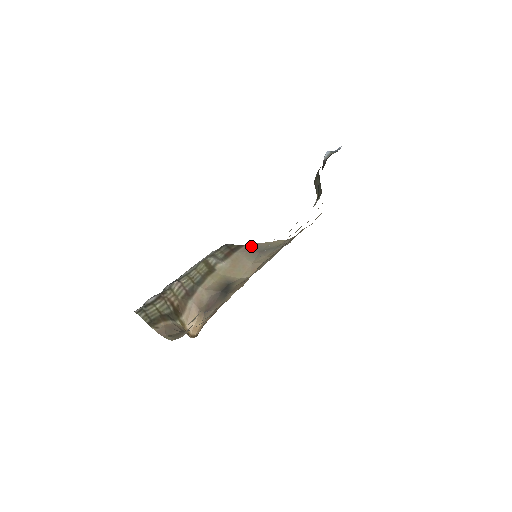
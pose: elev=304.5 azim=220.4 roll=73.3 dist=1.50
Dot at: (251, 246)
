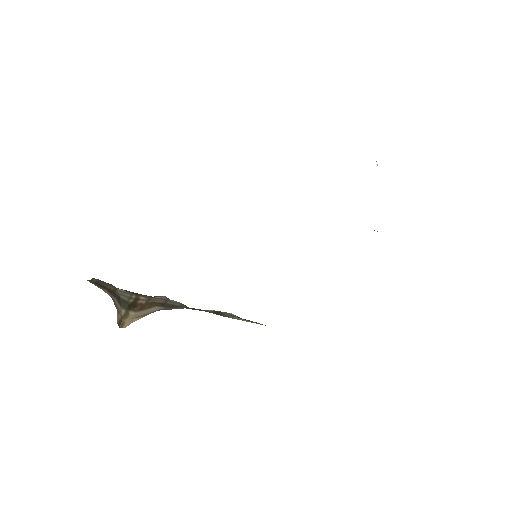
Dot at: occluded
